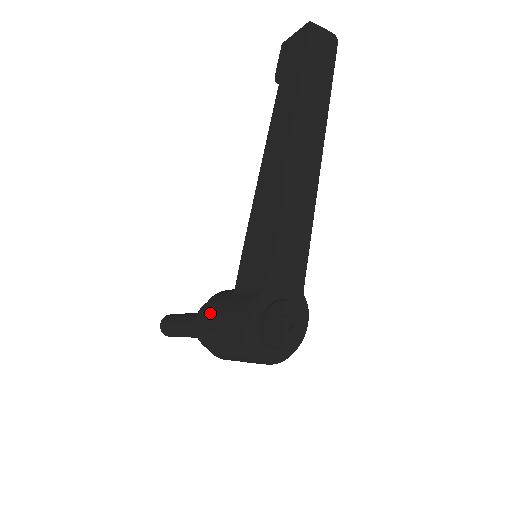
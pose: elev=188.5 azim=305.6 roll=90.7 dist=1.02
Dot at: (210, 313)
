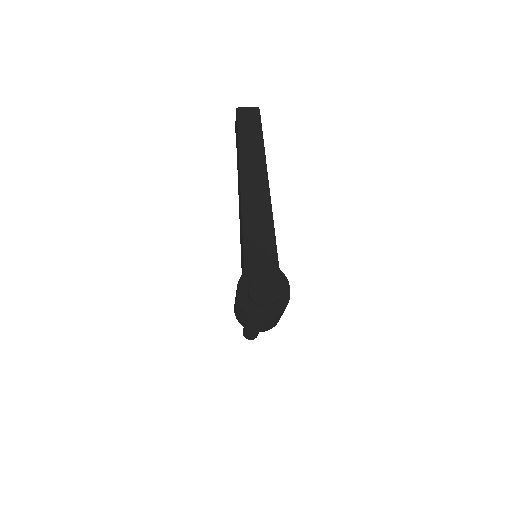
Dot at: occluded
